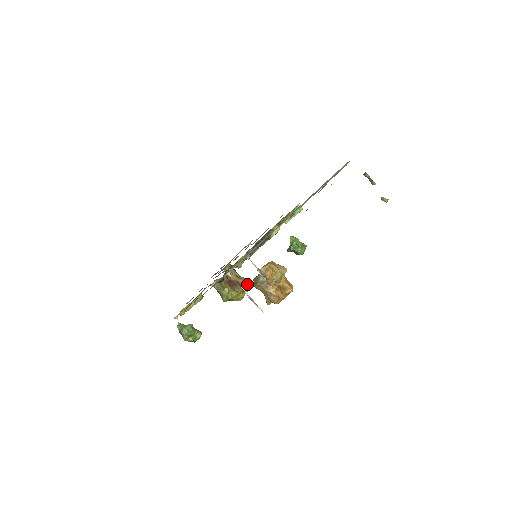
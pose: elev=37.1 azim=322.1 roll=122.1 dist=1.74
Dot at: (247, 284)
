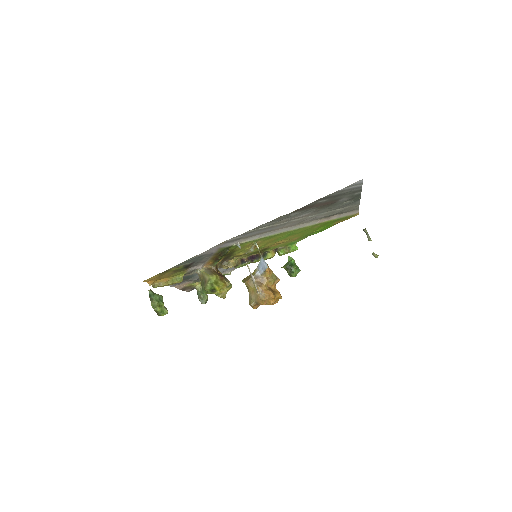
Dot at: occluded
